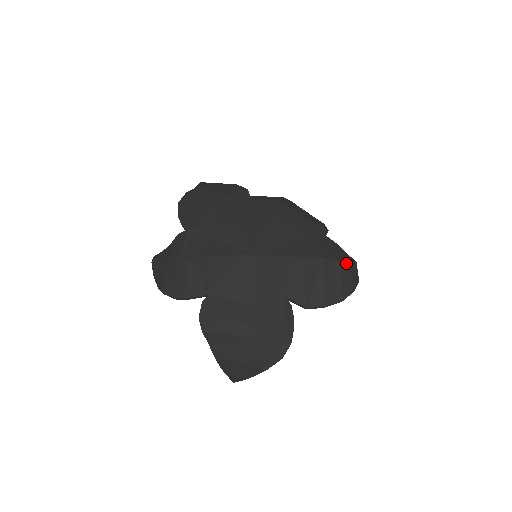
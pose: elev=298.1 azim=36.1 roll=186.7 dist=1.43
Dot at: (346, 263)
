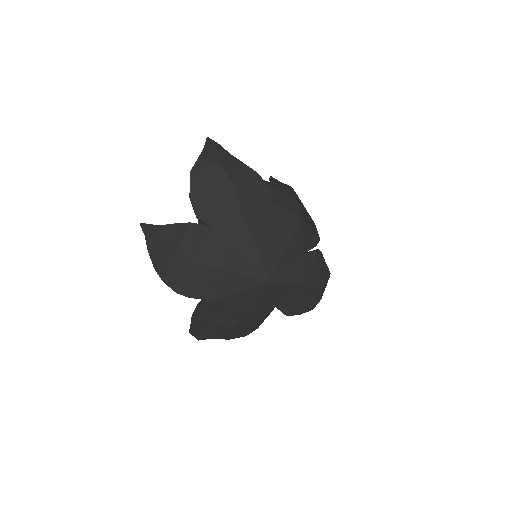
Dot at: (327, 281)
